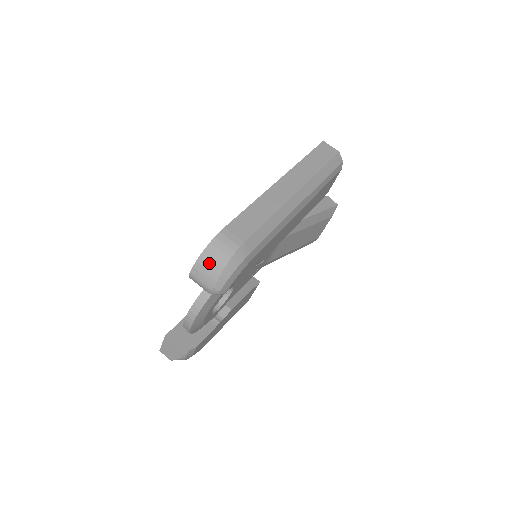
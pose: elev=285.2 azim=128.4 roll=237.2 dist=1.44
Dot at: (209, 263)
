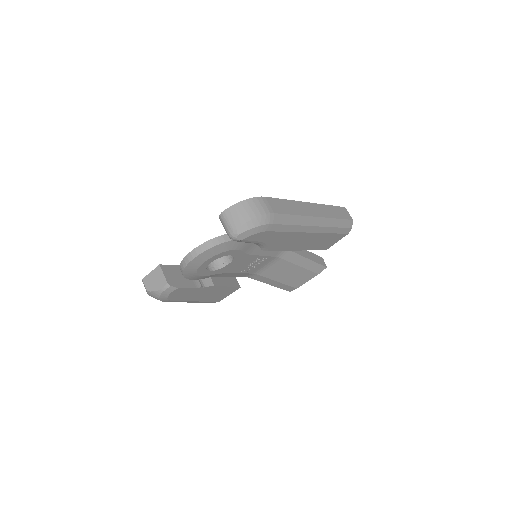
Dot at: (243, 210)
